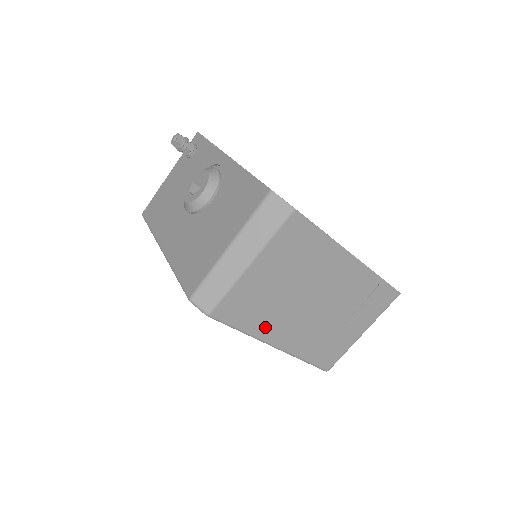
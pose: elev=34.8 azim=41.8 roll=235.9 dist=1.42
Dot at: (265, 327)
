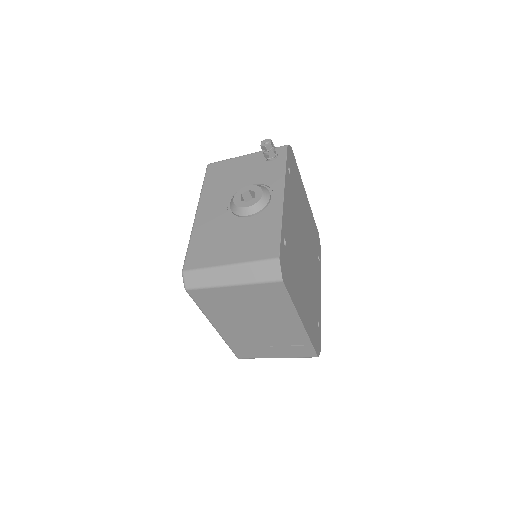
Dot at: (216, 316)
